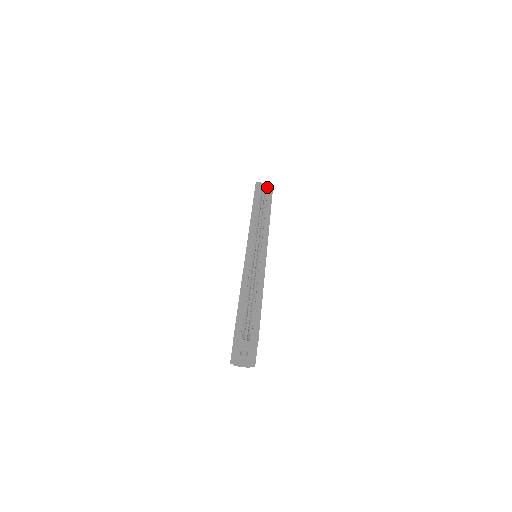
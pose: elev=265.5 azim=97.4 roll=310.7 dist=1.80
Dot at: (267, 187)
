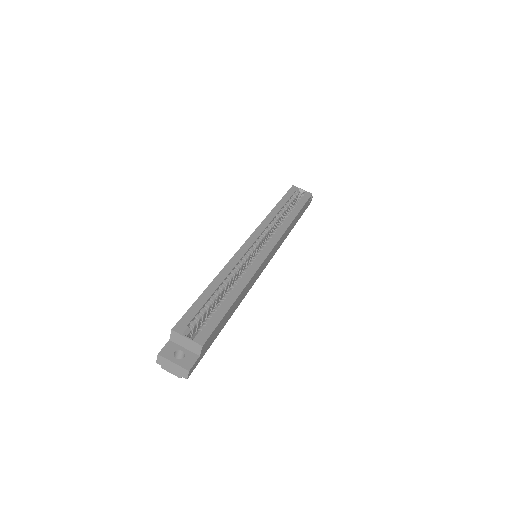
Dot at: (303, 194)
